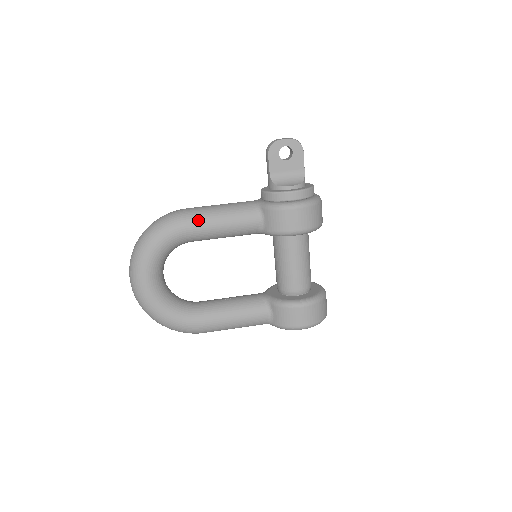
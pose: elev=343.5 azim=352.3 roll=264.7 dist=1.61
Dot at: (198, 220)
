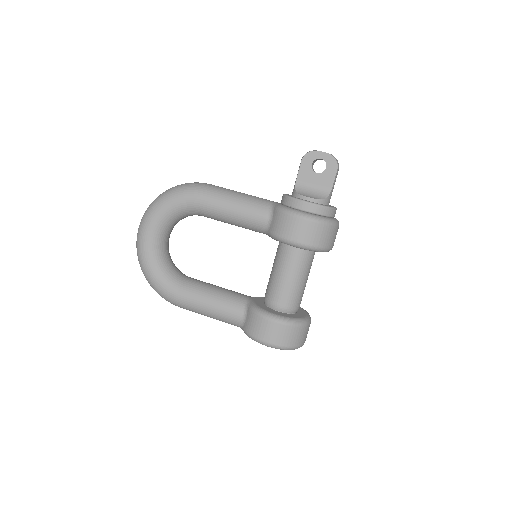
Dot at: (213, 196)
